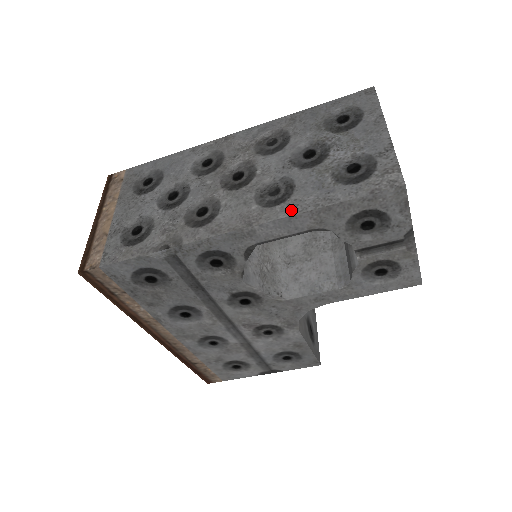
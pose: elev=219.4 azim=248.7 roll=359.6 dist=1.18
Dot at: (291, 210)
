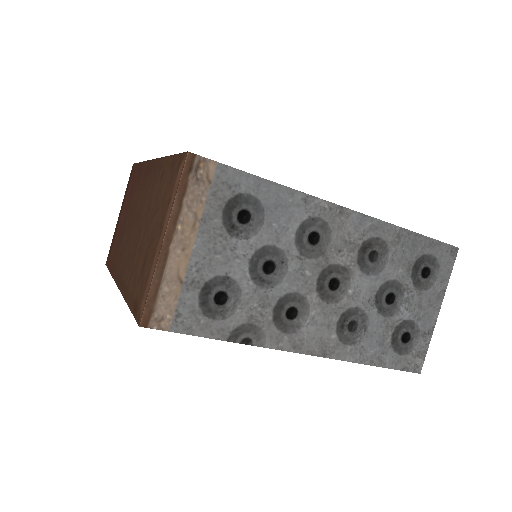
Dot at: (356, 357)
